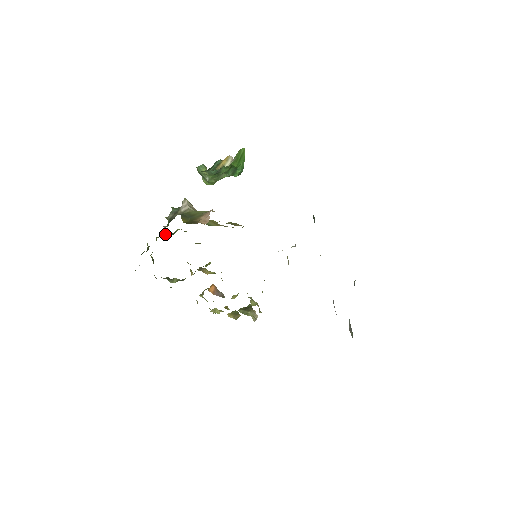
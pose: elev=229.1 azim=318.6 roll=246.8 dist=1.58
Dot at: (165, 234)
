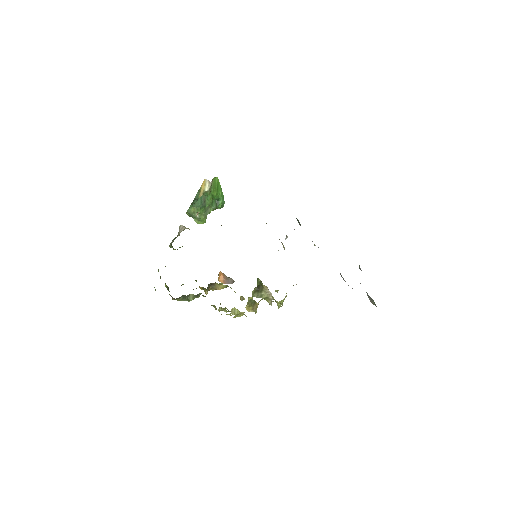
Dot at: occluded
